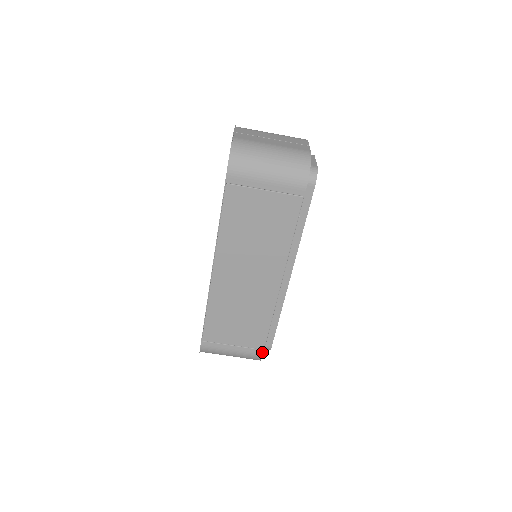
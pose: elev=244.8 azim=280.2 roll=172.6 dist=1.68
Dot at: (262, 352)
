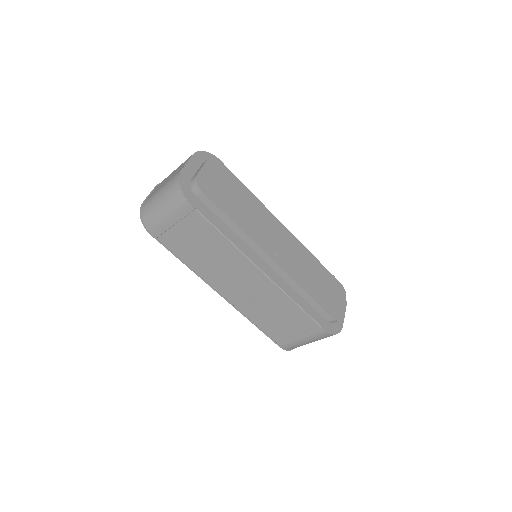
Dot at: (322, 329)
